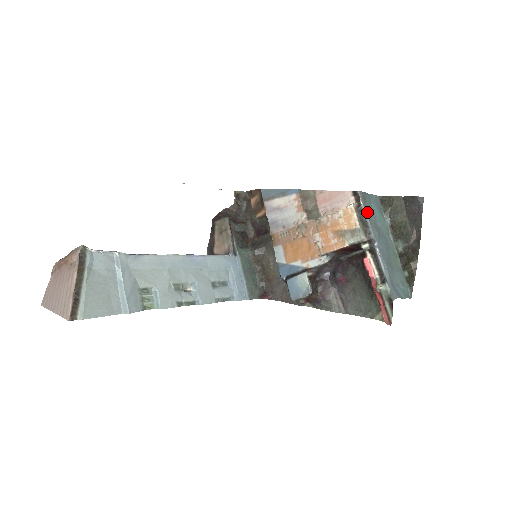
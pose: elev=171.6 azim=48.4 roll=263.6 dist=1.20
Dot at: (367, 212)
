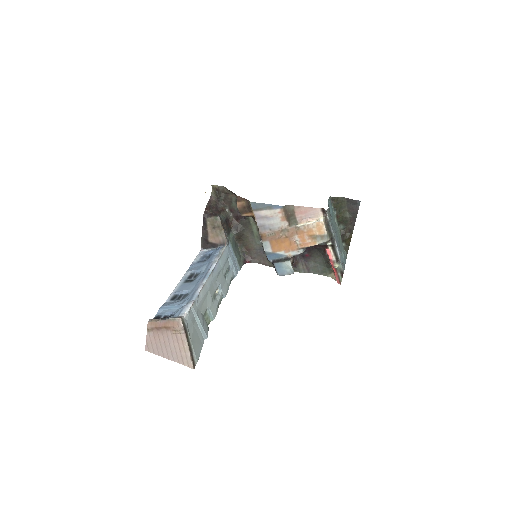
Dot at: (330, 222)
